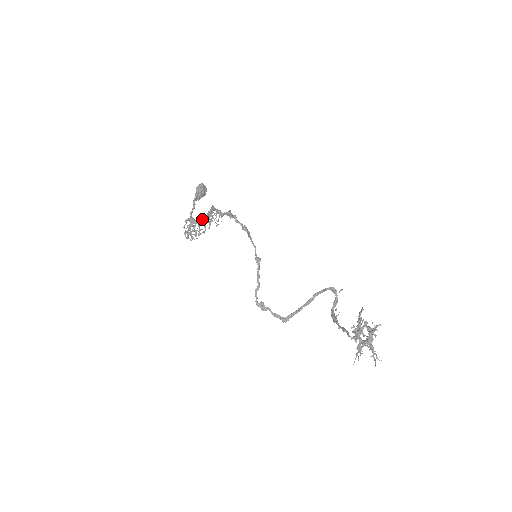
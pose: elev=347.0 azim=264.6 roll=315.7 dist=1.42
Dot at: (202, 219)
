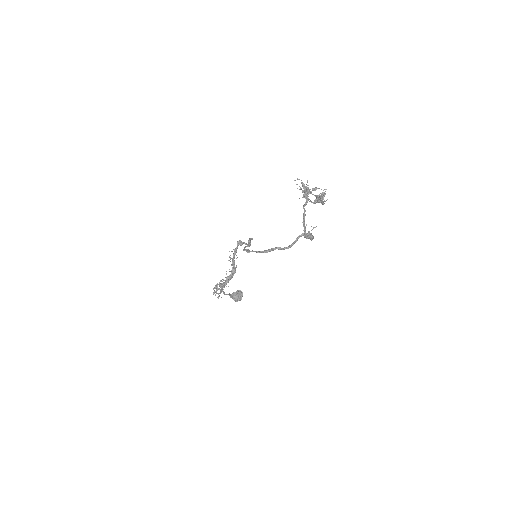
Dot at: (226, 273)
